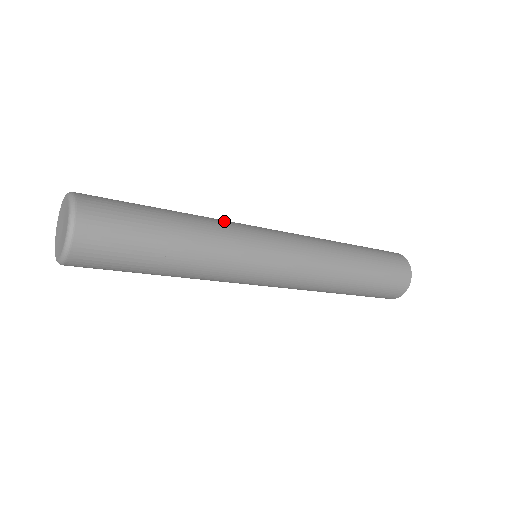
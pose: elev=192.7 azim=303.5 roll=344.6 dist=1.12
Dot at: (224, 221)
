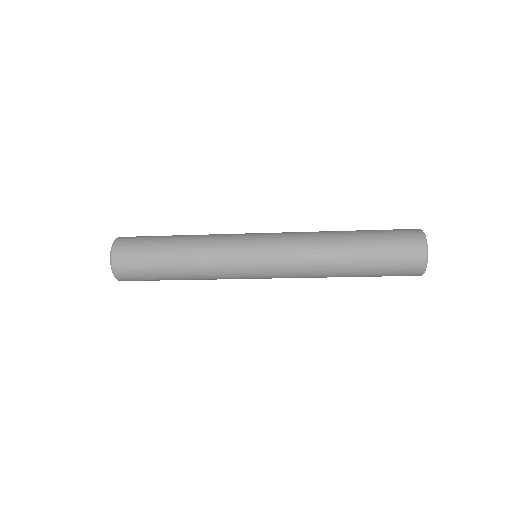
Dot at: (219, 234)
